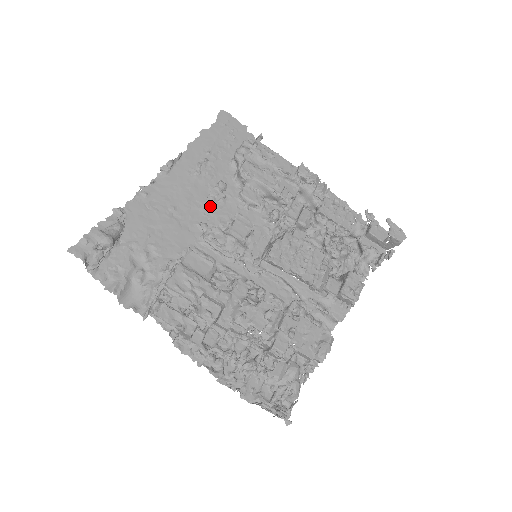
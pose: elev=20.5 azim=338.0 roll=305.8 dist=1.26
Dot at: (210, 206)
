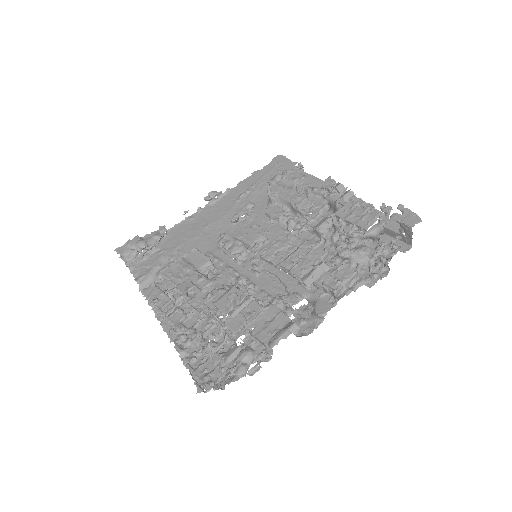
Dot at: (232, 220)
